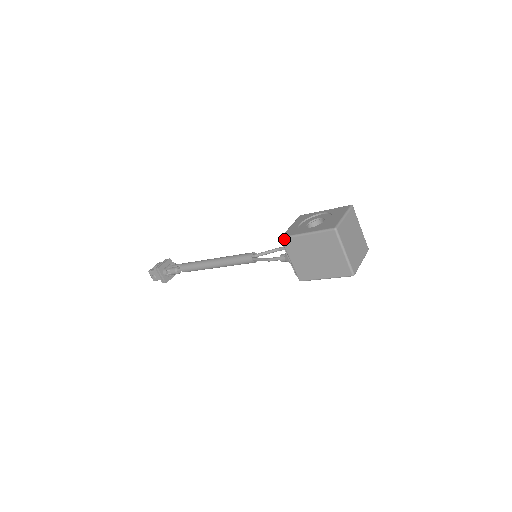
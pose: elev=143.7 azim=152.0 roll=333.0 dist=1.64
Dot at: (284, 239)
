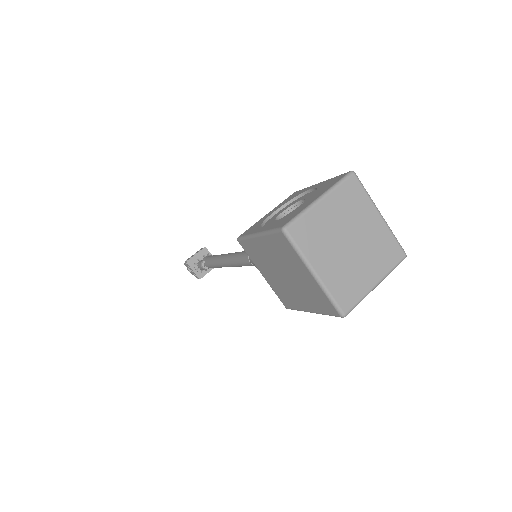
Dot at: (240, 241)
